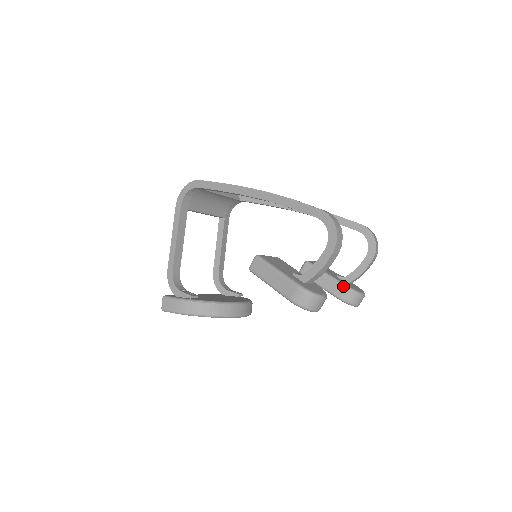
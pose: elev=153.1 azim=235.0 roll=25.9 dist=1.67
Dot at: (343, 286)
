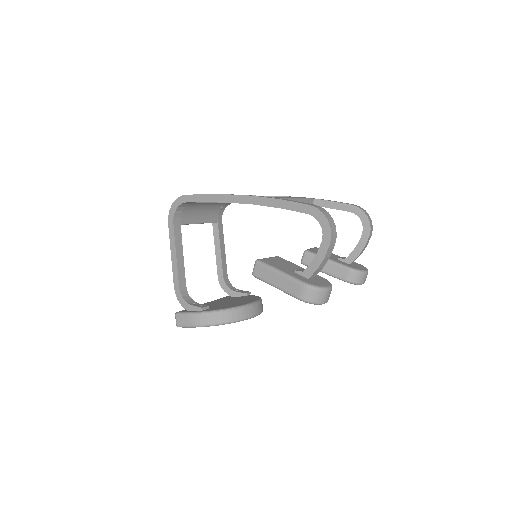
Dot at: (345, 268)
